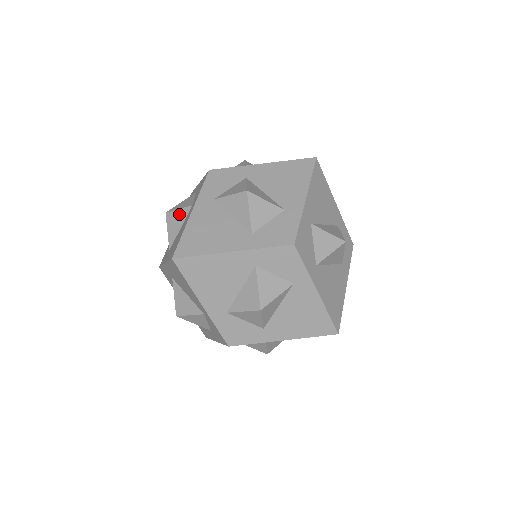
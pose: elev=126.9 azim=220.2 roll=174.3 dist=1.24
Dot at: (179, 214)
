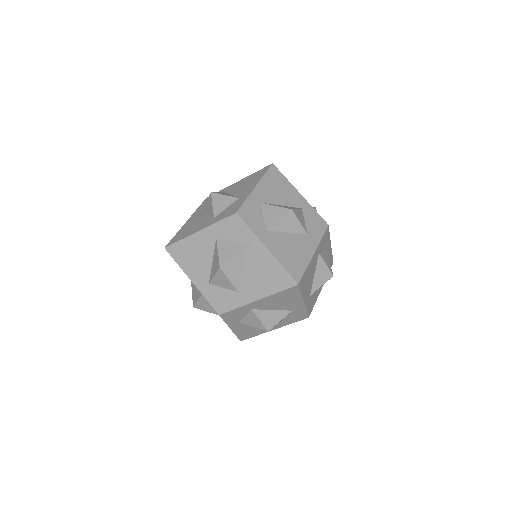
Dot at: occluded
